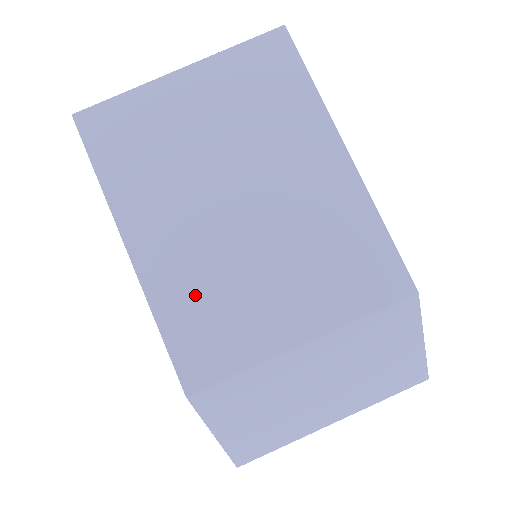
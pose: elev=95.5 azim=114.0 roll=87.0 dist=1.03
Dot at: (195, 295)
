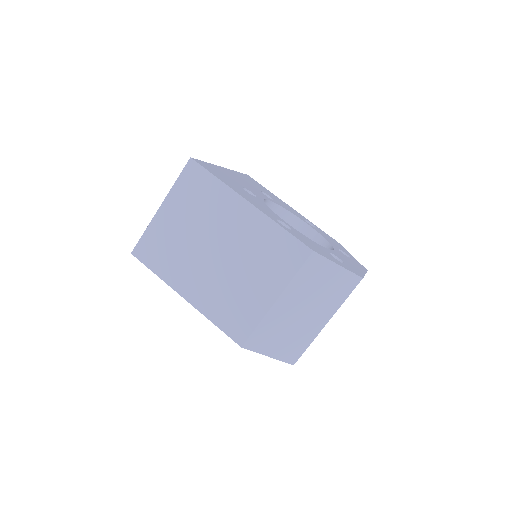
Dot at: (221, 303)
